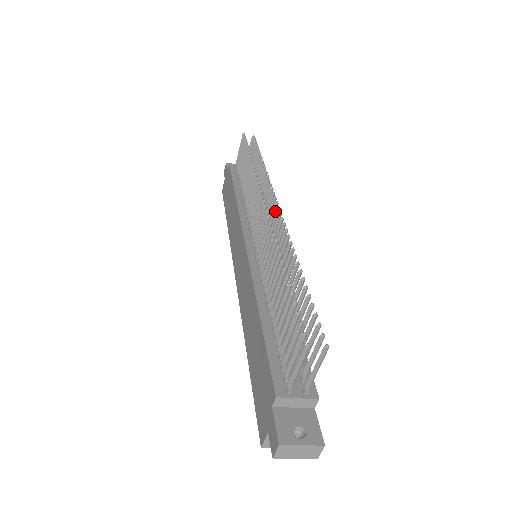
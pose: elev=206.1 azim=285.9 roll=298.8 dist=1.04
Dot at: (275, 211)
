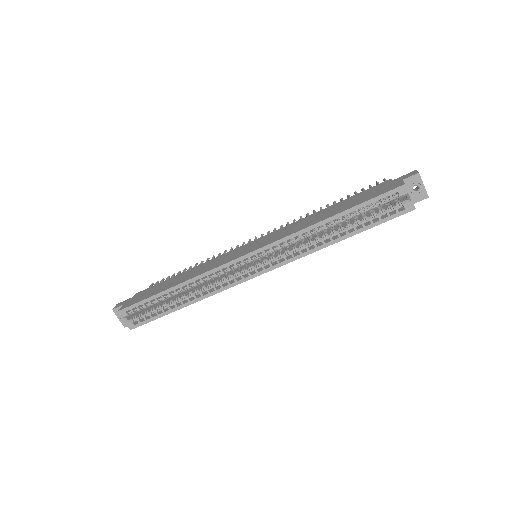
Dot at: occluded
